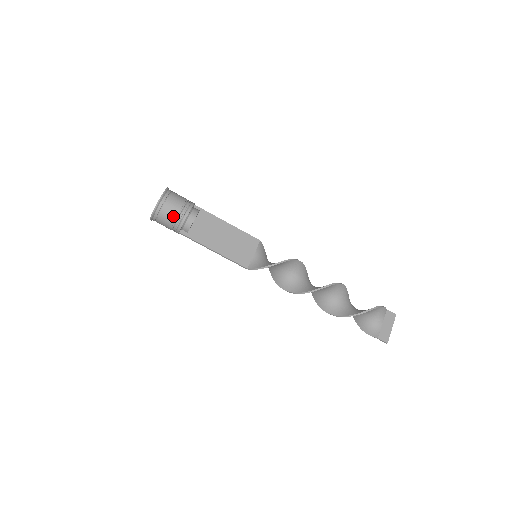
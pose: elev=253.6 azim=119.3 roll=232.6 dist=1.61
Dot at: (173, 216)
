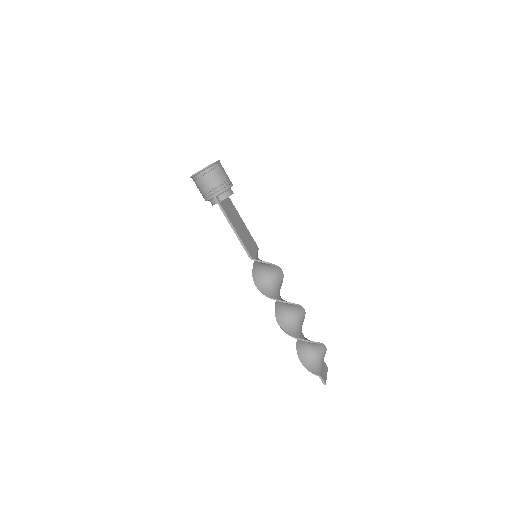
Dot at: (222, 179)
